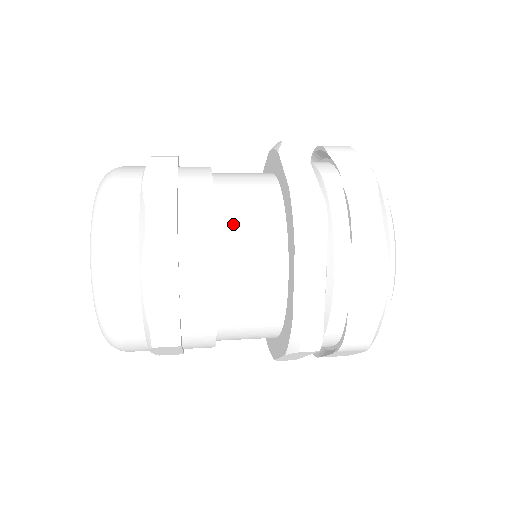
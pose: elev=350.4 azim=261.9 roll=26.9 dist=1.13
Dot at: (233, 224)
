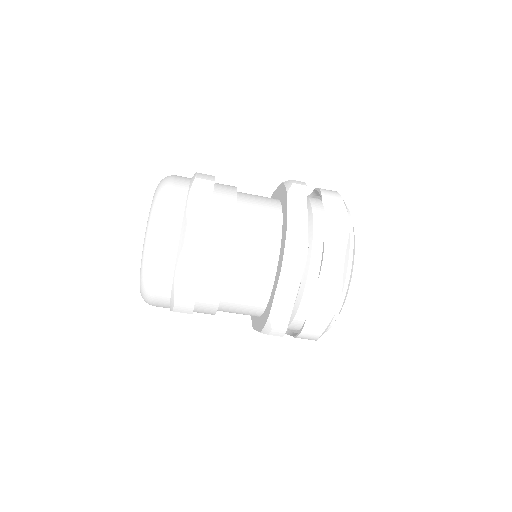
Dot at: (247, 195)
